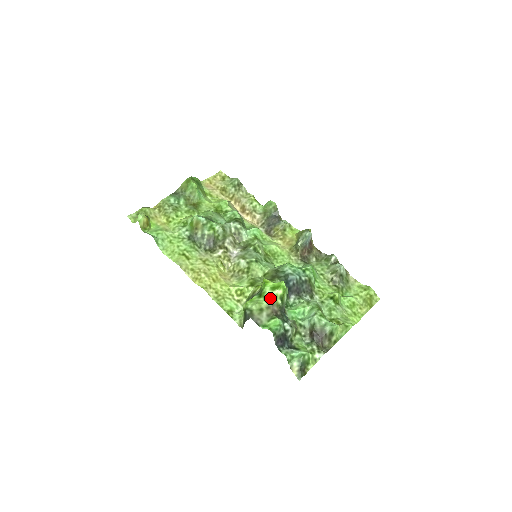
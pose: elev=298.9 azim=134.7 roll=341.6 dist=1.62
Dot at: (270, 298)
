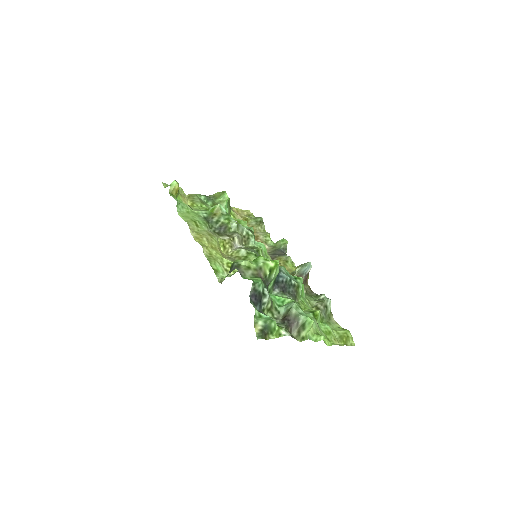
Dot at: (261, 264)
